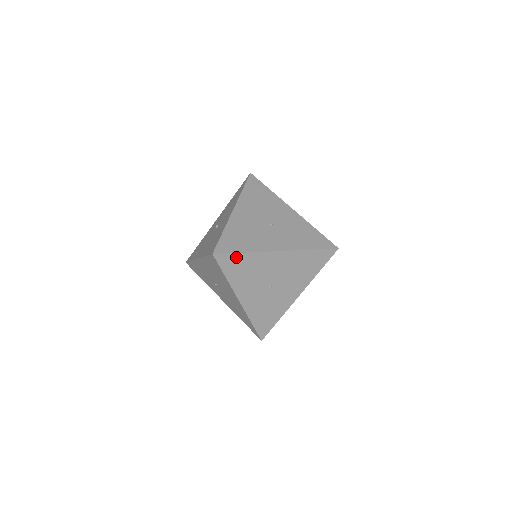
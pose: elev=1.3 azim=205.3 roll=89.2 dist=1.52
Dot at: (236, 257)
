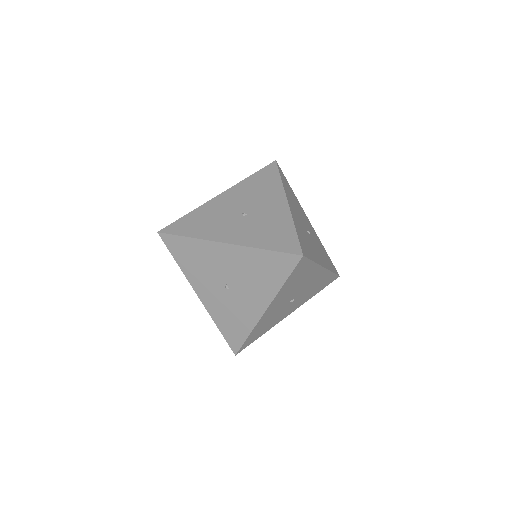
Dot at: (181, 241)
